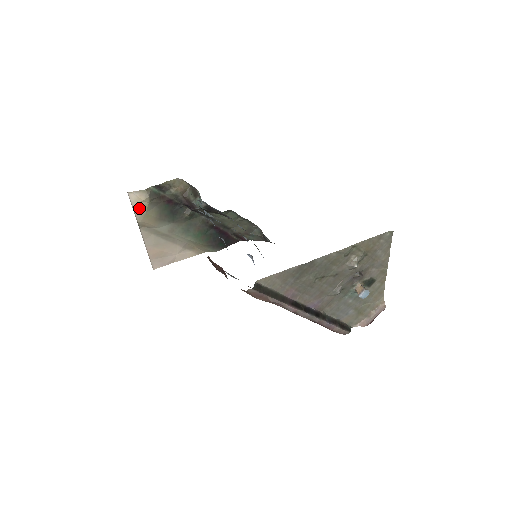
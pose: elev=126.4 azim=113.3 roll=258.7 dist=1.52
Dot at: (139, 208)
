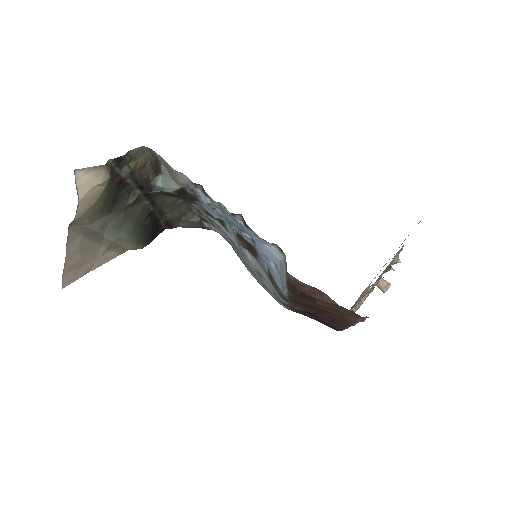
Dot at: (88, 196)
